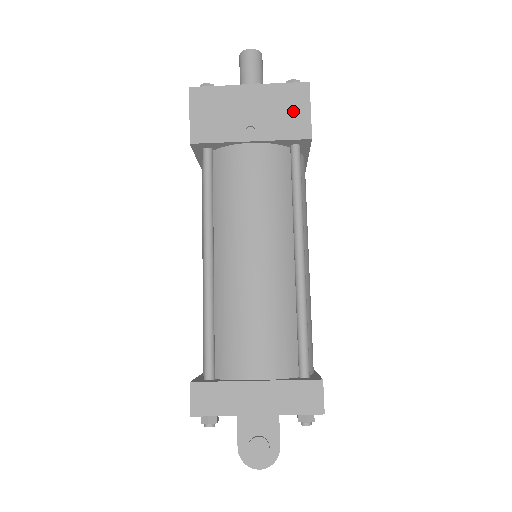
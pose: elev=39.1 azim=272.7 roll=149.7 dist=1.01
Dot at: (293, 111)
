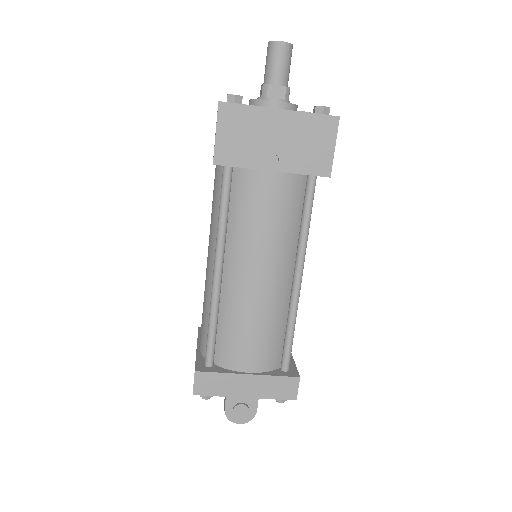
Dot at: (318, 146)
